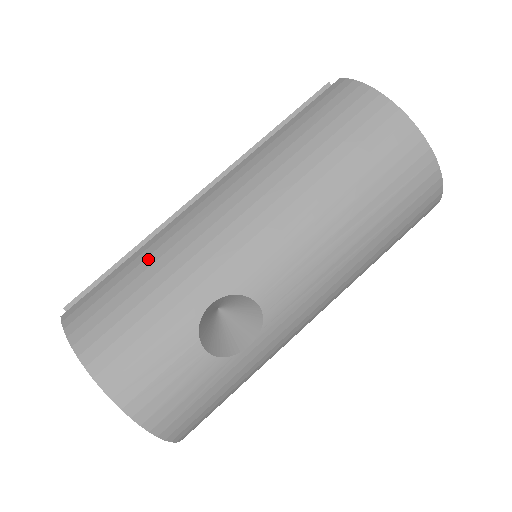
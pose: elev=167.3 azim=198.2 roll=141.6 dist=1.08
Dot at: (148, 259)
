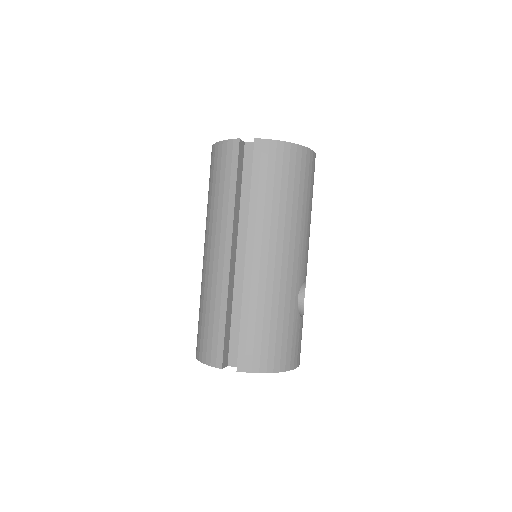
Dot at: (258, 310)
